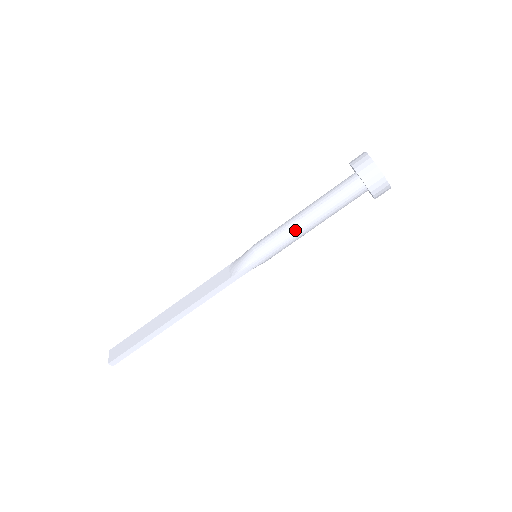
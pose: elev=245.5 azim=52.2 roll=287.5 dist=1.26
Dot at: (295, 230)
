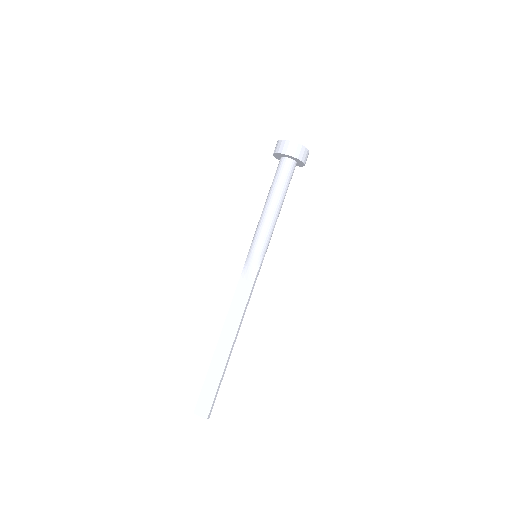
Dot at: (274, 220)
